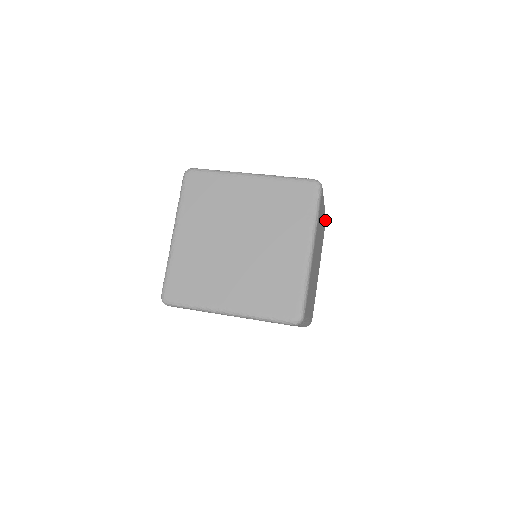
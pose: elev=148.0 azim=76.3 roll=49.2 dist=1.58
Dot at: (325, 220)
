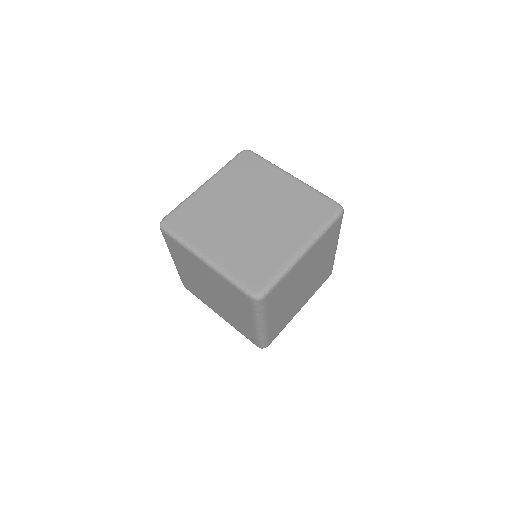
Dot at: (330, 271)
